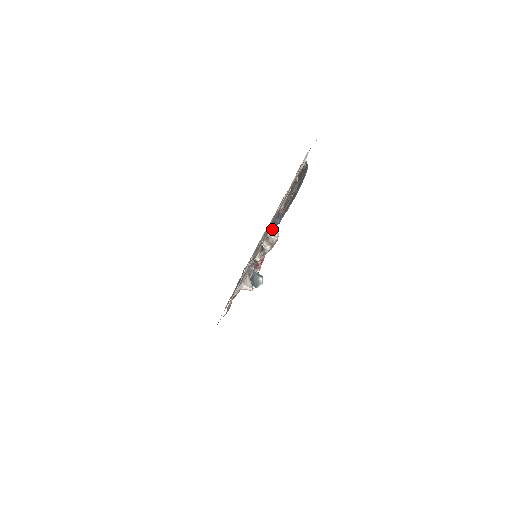
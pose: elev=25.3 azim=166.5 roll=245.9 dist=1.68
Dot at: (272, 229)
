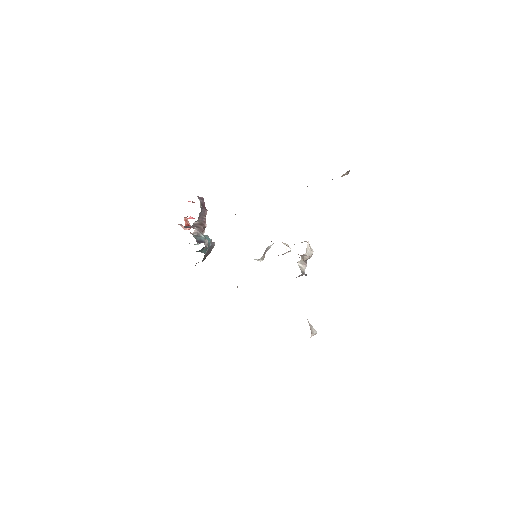
Dot at: (309, 248)
